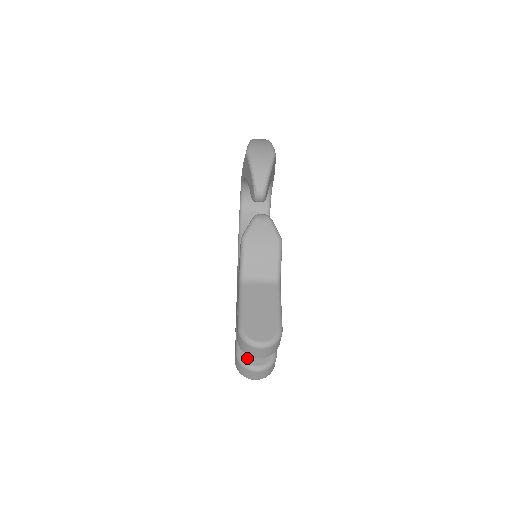
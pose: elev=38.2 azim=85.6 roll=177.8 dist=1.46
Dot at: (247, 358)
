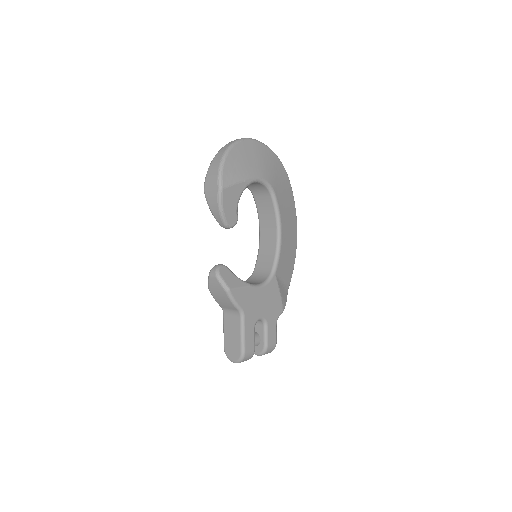
Dot at: occluded
